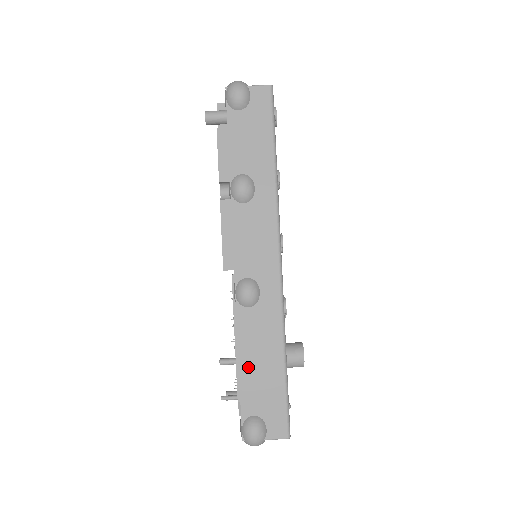
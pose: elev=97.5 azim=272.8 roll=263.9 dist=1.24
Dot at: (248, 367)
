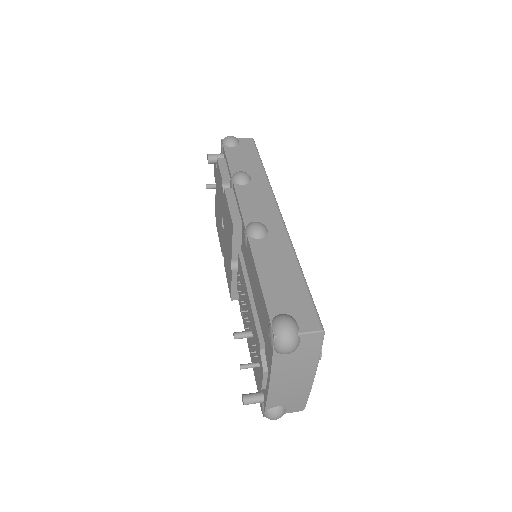
Dot at: (268, 277)
